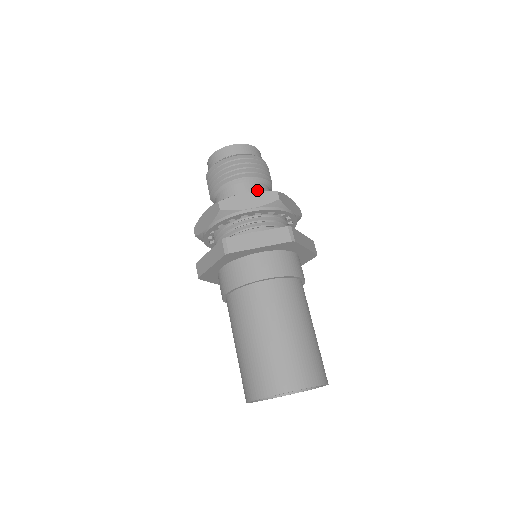
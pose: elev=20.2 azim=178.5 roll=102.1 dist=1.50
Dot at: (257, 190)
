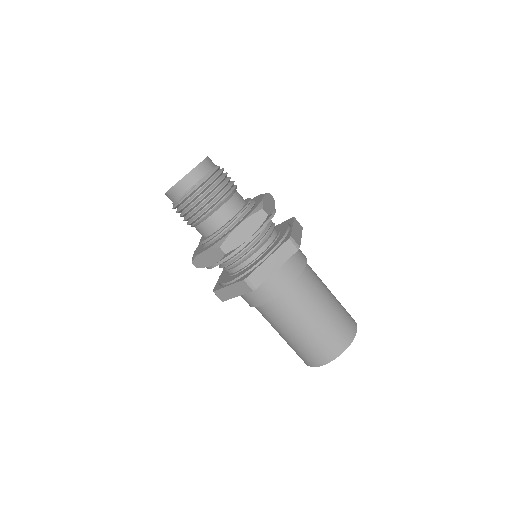
Dot at: (235, 206)
